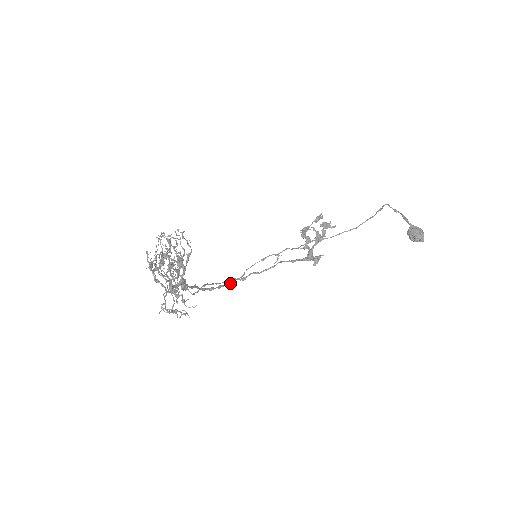
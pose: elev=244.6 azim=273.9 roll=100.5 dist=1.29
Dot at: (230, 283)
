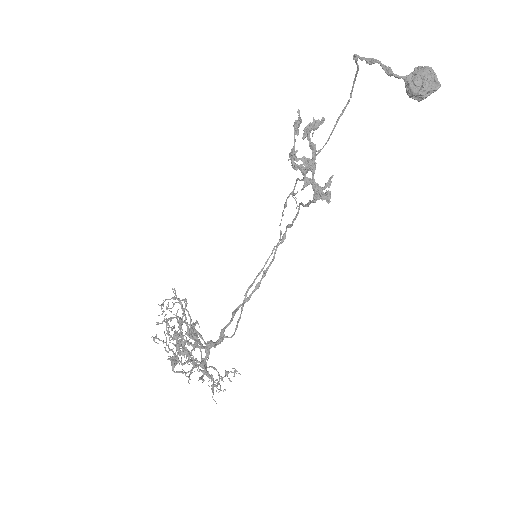
Dot at: (273, 257)
